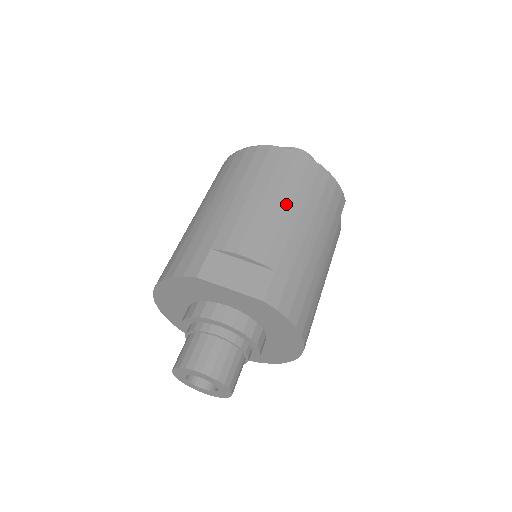
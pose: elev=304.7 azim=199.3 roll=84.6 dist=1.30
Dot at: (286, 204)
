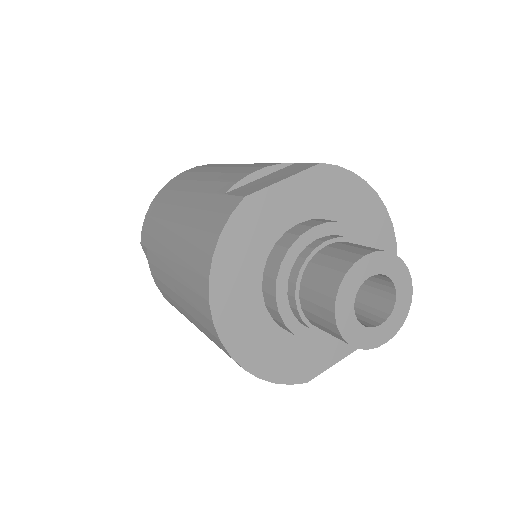
Dot at: (236, 164)
